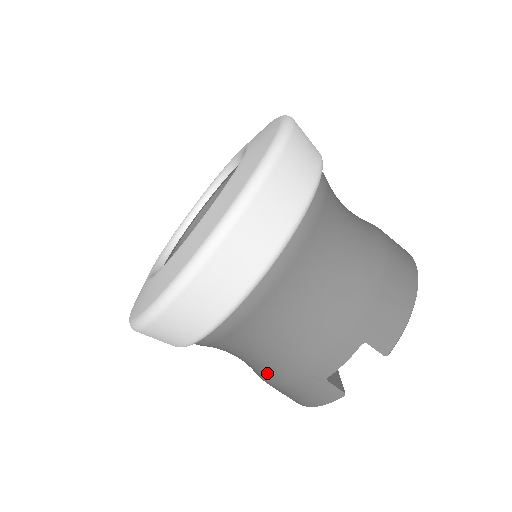
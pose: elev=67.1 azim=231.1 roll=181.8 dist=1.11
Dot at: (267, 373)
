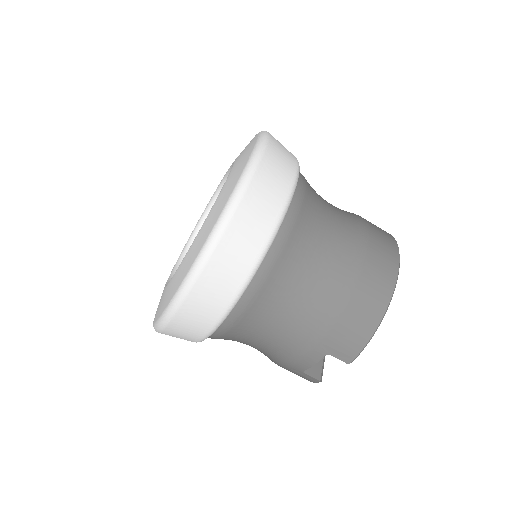
Dot at: occluded
